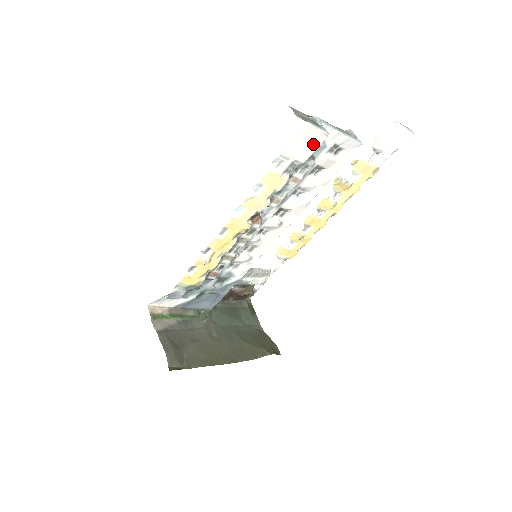
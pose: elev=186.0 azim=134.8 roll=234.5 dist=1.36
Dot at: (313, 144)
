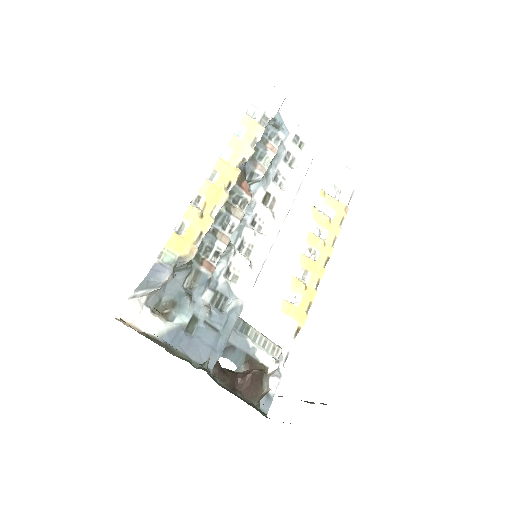
Dot at: (276, 101)
